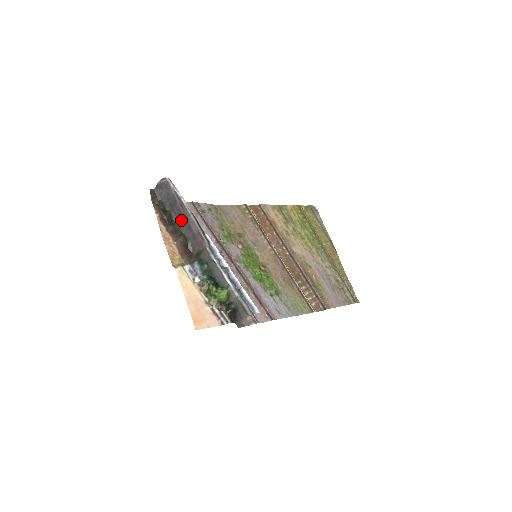
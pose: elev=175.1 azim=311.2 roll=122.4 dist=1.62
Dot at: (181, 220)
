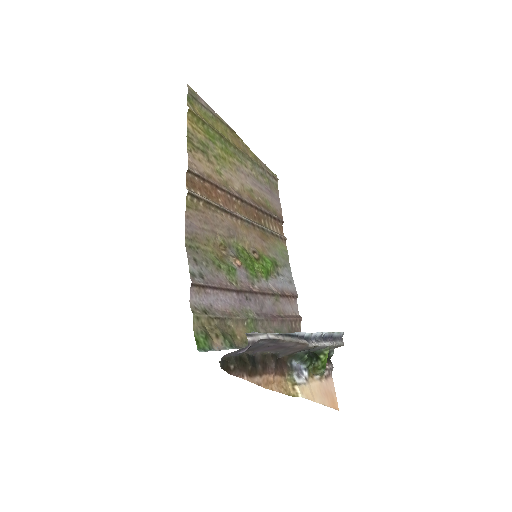
Dot at: (266, 349)
